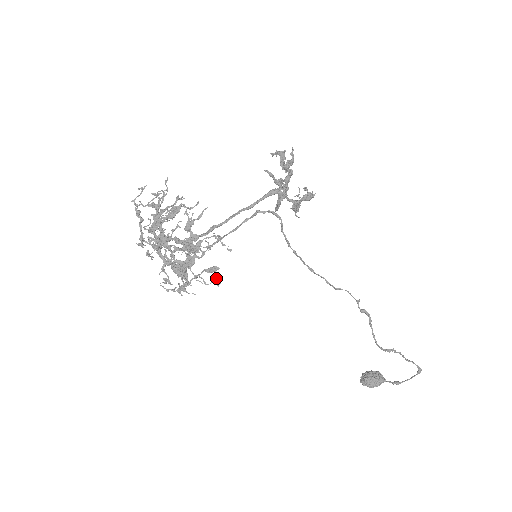
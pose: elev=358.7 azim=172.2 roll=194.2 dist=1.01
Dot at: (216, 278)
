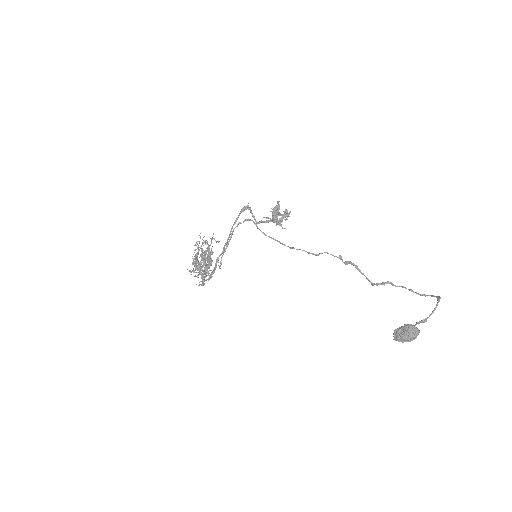
Dot at: occluded
